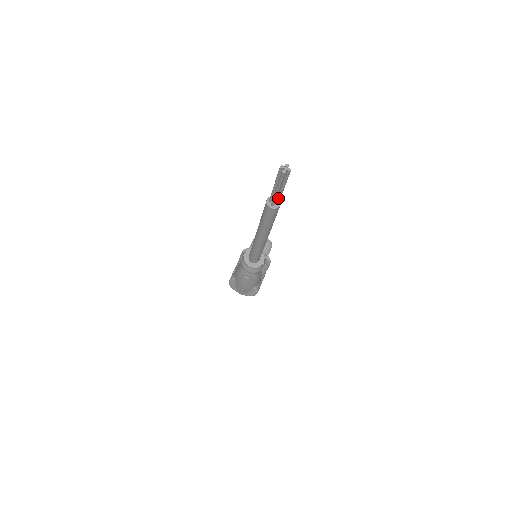
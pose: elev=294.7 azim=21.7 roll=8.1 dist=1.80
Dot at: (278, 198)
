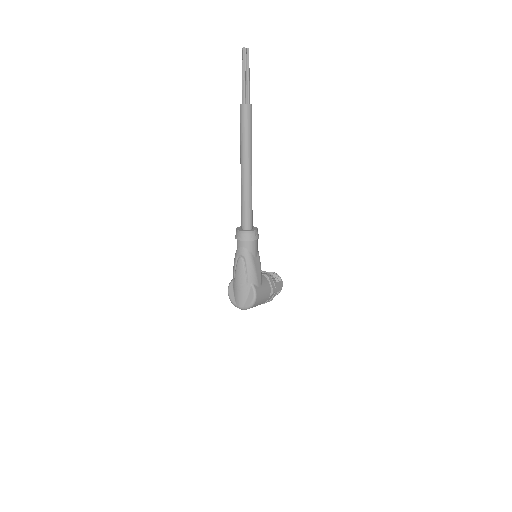
Dot at: (247, 93)
